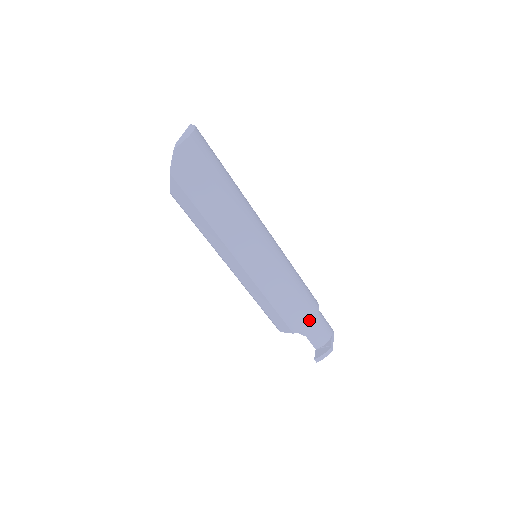
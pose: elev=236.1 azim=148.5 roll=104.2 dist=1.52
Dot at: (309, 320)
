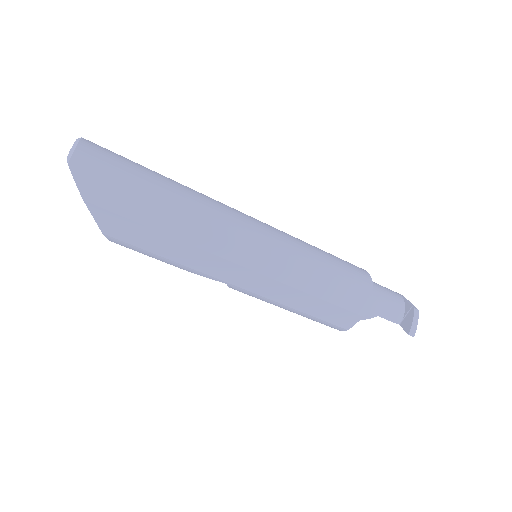
Dot at: (368, 287)
